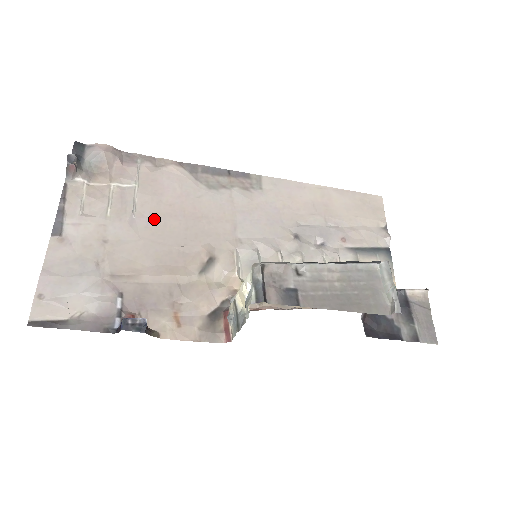
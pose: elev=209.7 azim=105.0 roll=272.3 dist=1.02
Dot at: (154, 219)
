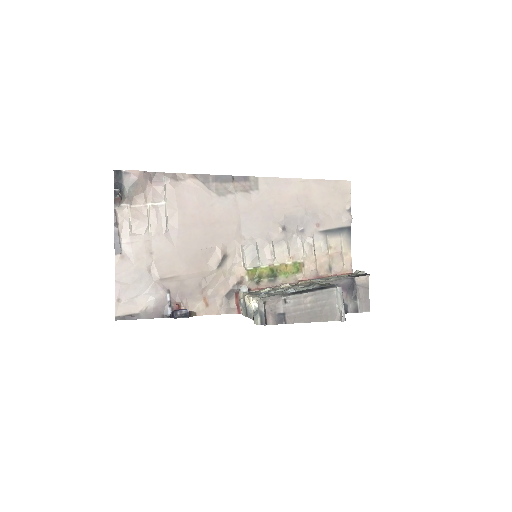
Dot at: (182, 230)
